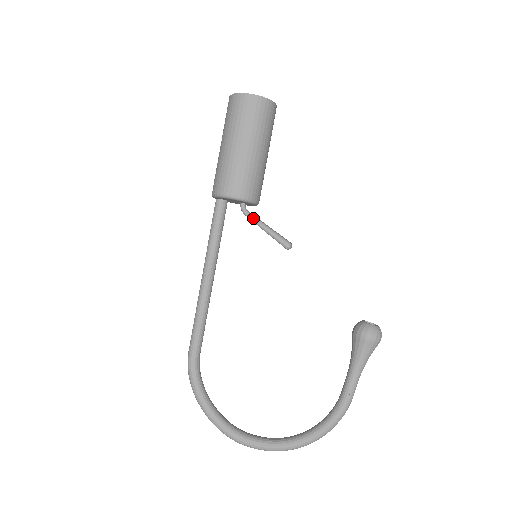
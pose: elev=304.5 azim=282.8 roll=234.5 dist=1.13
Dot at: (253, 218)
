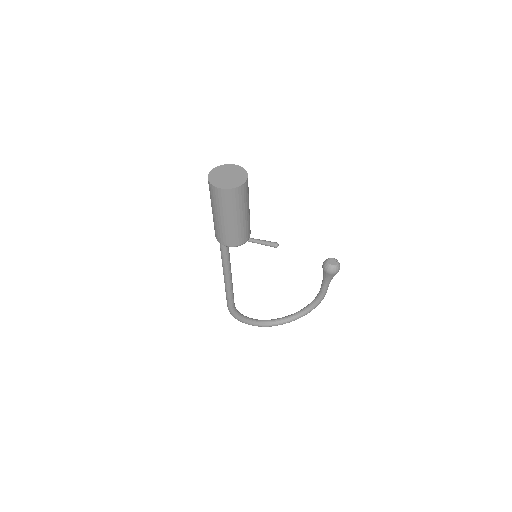
Dot at: occluded
